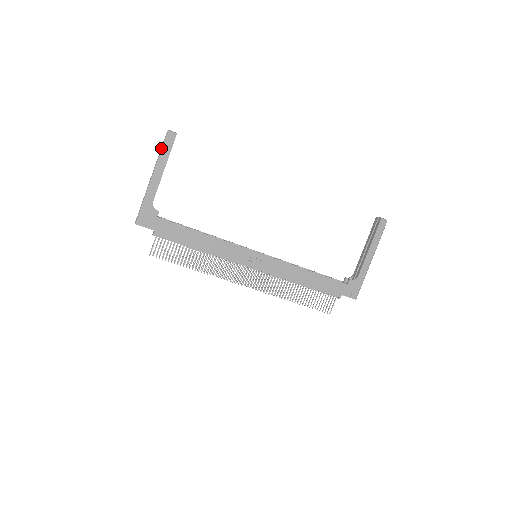
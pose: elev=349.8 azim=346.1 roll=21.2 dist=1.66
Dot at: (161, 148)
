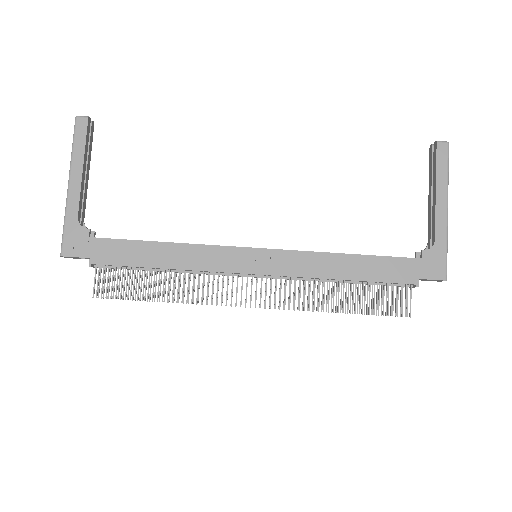
Dot at: occluded
